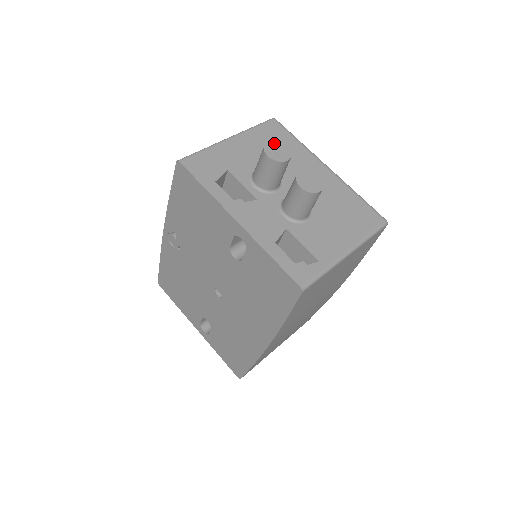
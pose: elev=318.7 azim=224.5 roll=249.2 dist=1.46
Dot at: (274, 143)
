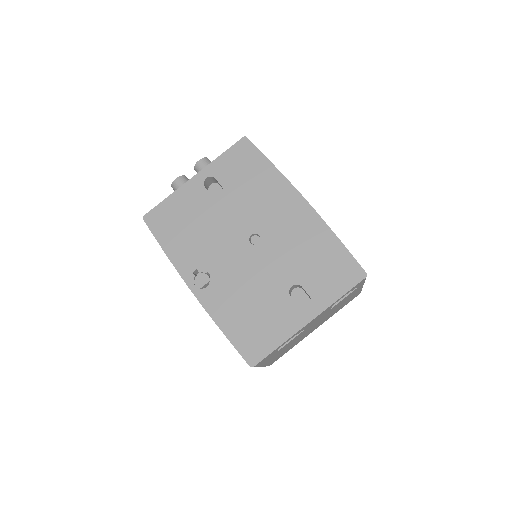
Dot at: occluded
